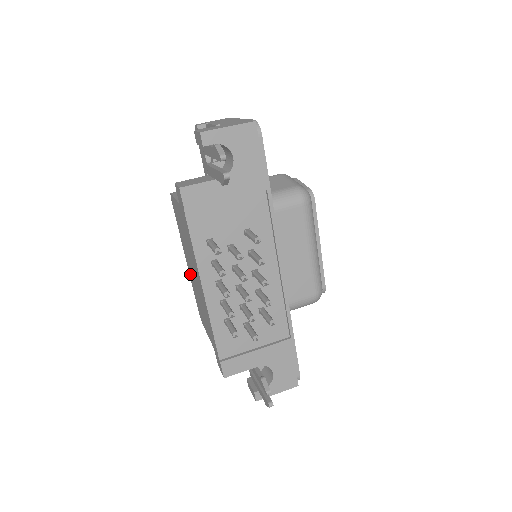
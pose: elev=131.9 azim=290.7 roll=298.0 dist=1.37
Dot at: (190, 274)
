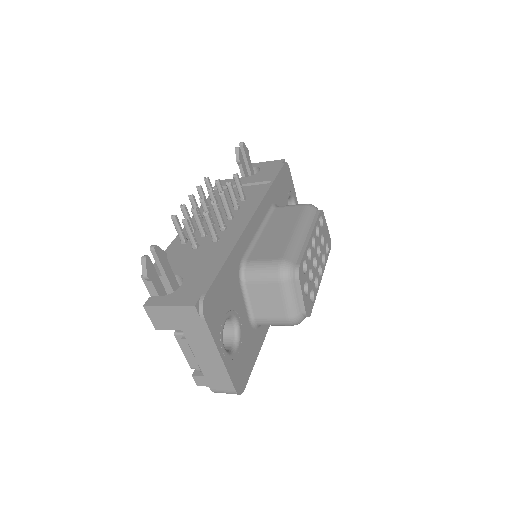
Dot at: occluded
